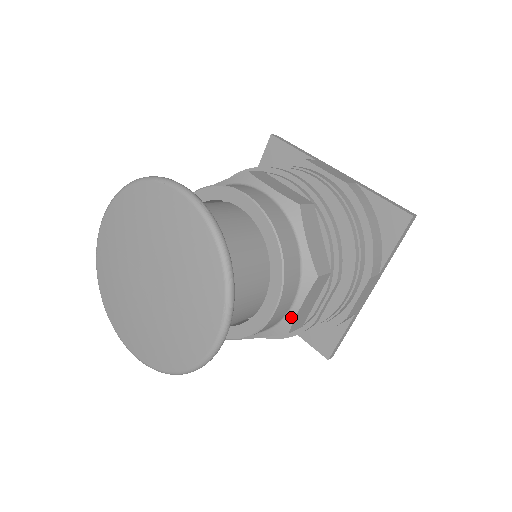
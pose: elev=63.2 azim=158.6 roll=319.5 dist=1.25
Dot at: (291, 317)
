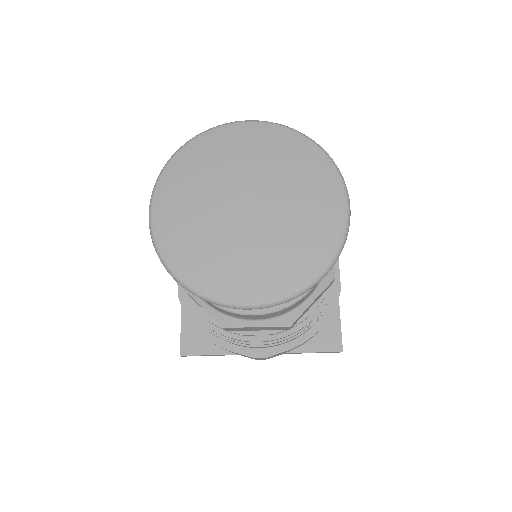
Dot at: occluded
